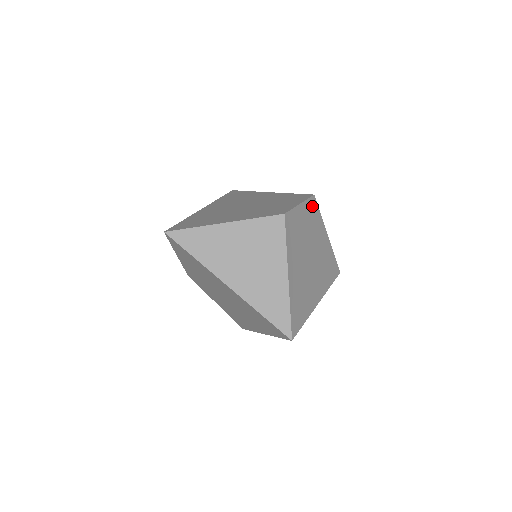
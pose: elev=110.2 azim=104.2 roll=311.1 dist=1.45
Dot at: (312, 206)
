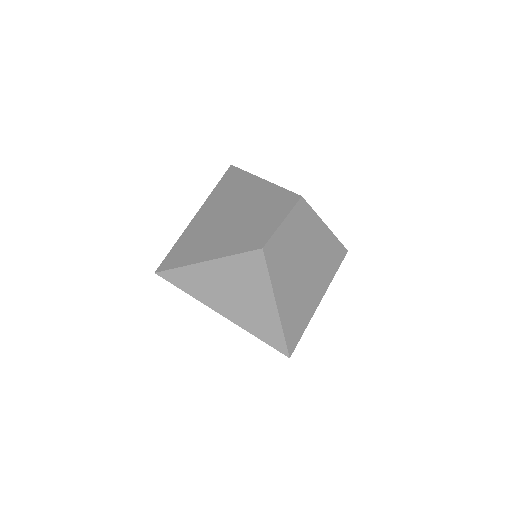
Dot at: (300, 211)
